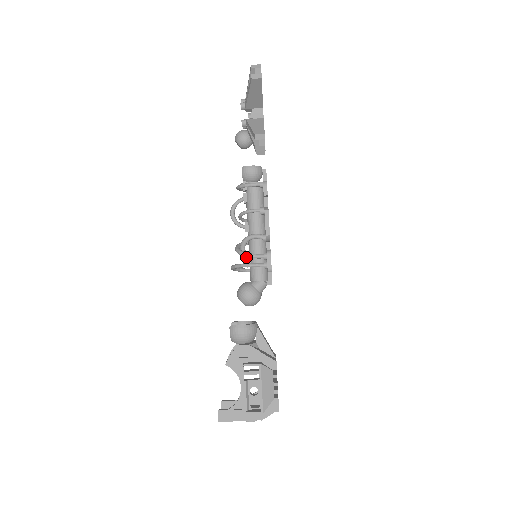
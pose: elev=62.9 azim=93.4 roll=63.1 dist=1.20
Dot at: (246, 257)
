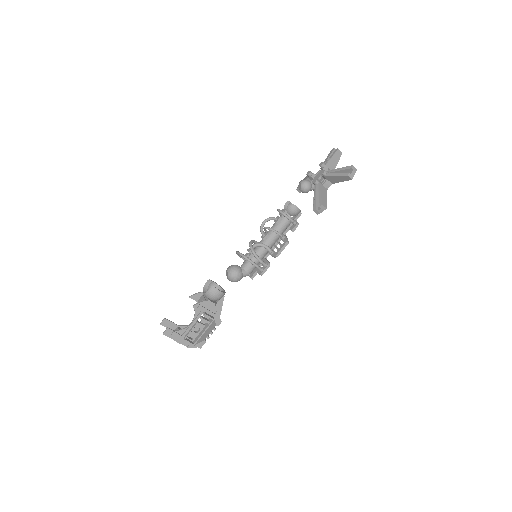
Dot at: (251, 253)
